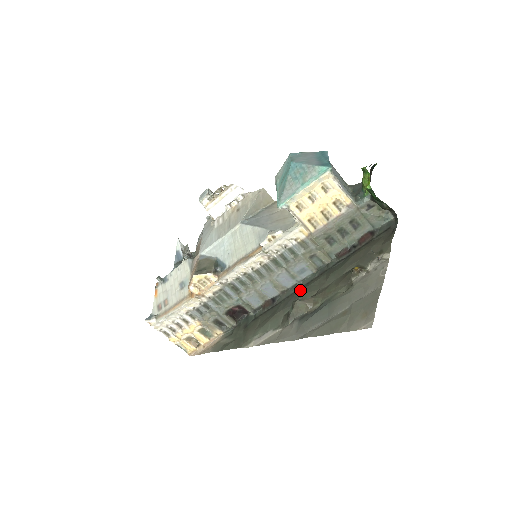
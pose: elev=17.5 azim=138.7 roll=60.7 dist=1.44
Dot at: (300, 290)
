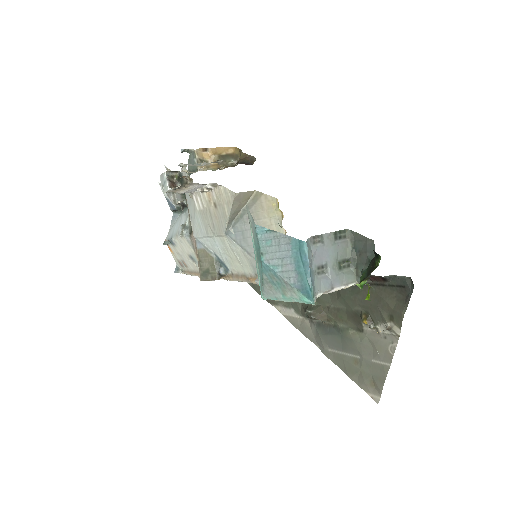
Dot at: occluded
